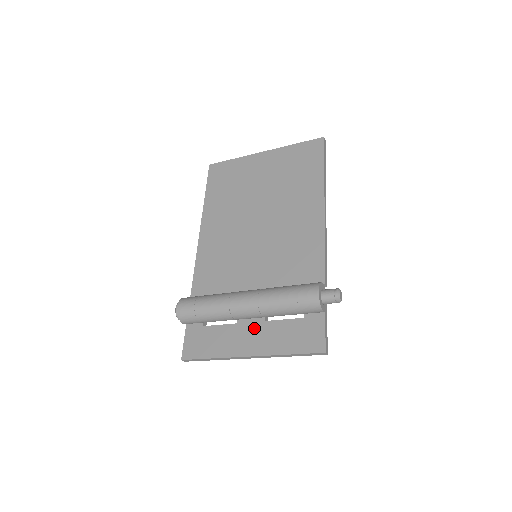
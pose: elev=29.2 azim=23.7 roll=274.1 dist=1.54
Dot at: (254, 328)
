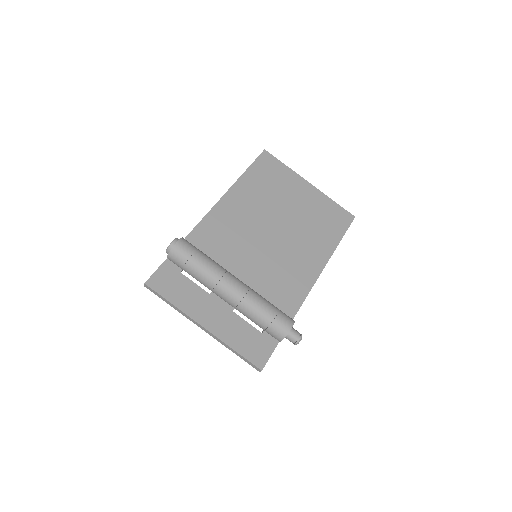
Dot at: (221, 309)
